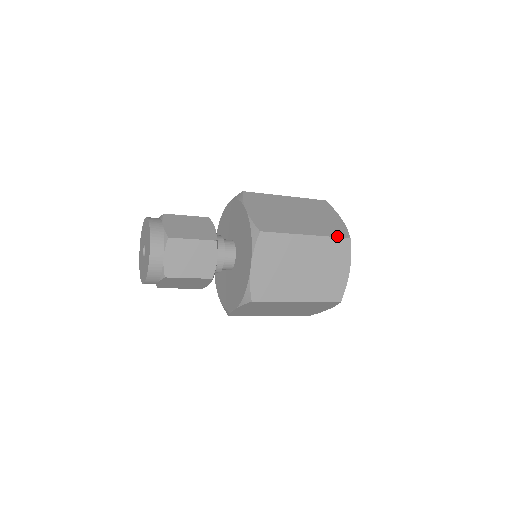
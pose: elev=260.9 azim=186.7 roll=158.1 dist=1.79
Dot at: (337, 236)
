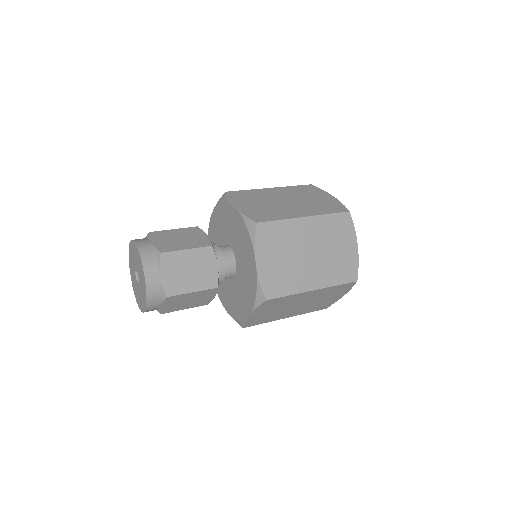
Dot at: (344, 282)
